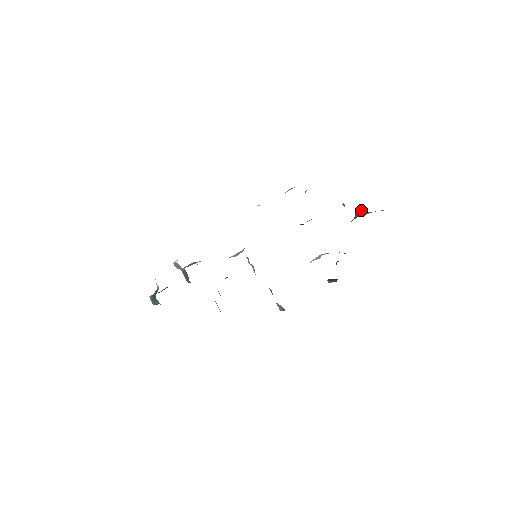
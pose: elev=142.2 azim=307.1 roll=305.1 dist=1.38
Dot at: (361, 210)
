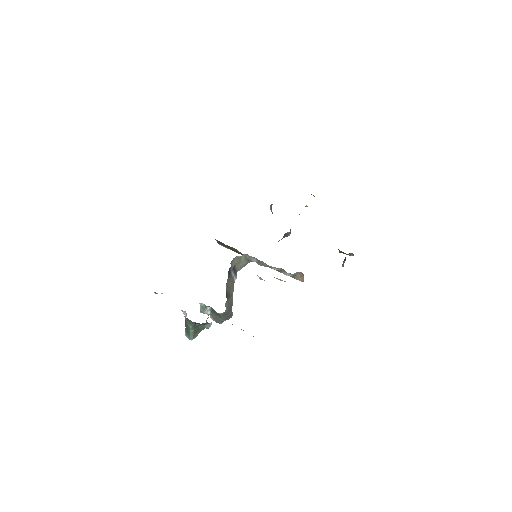
Dot at: occluded
